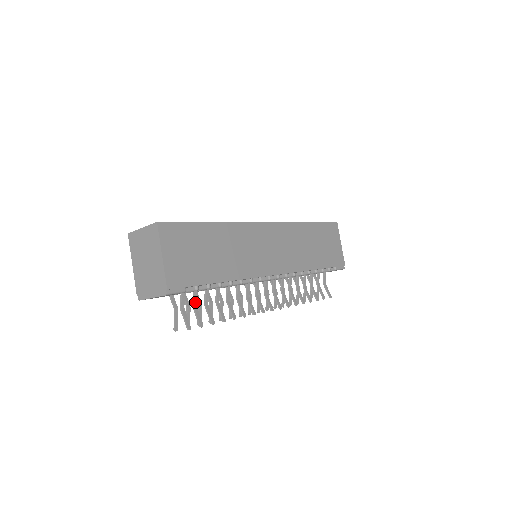
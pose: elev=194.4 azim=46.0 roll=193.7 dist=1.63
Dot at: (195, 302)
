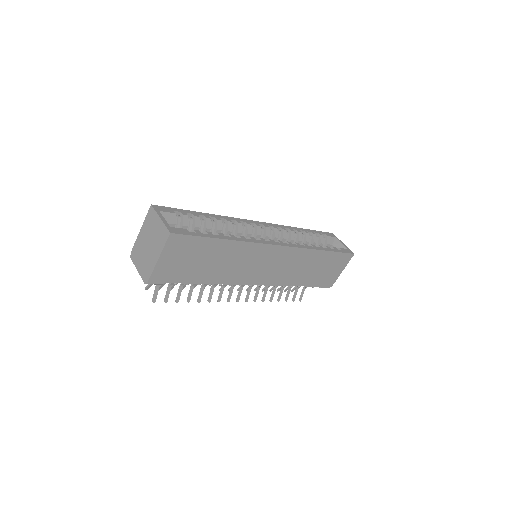
Dot at: (172, 283)
